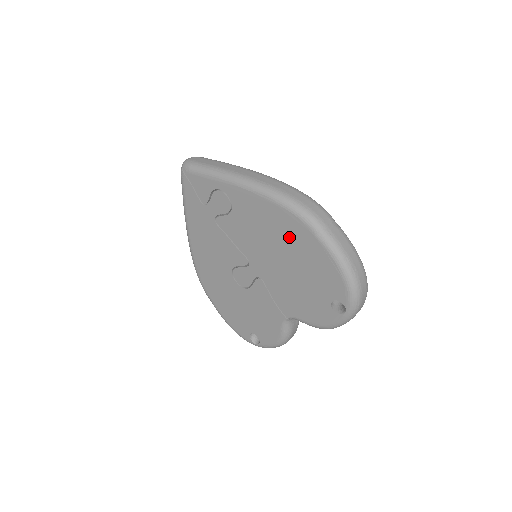
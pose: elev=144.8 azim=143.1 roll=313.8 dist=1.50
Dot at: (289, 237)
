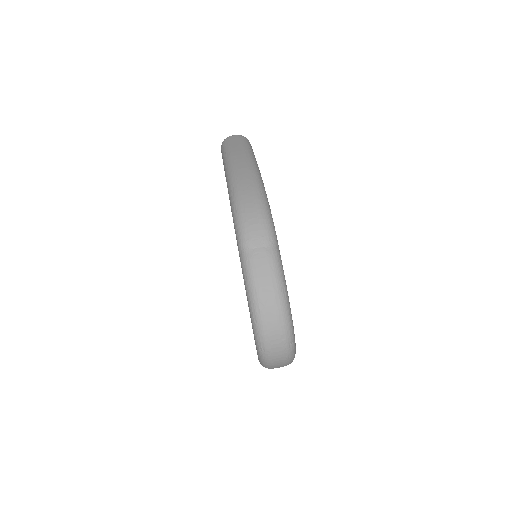
Dot at: occluded
